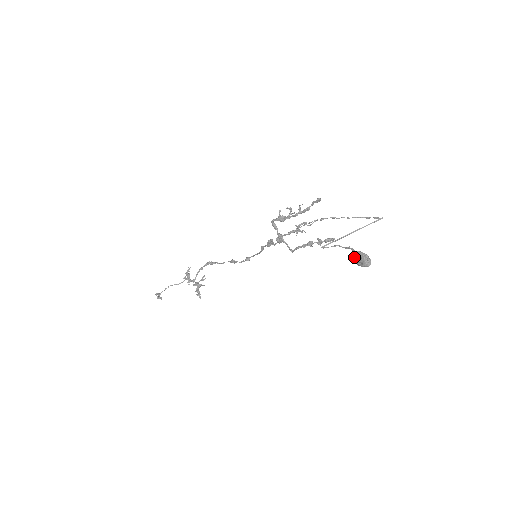
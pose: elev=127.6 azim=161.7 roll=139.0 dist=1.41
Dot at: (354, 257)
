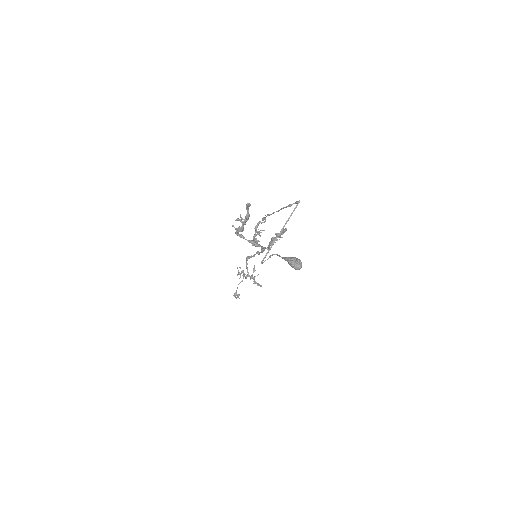
Dot at: occluded
